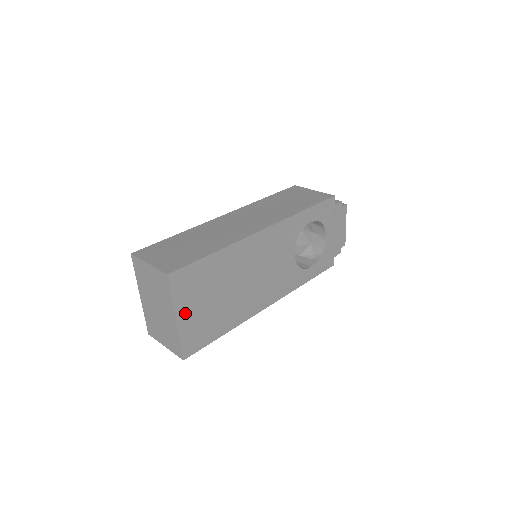
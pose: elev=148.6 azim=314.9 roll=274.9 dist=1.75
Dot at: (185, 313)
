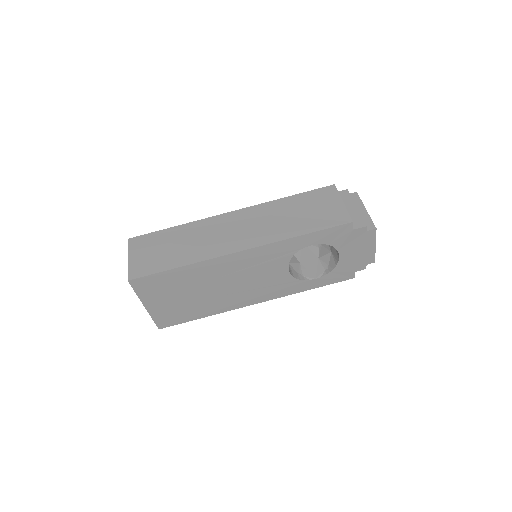
Dot at: (153, 303)
